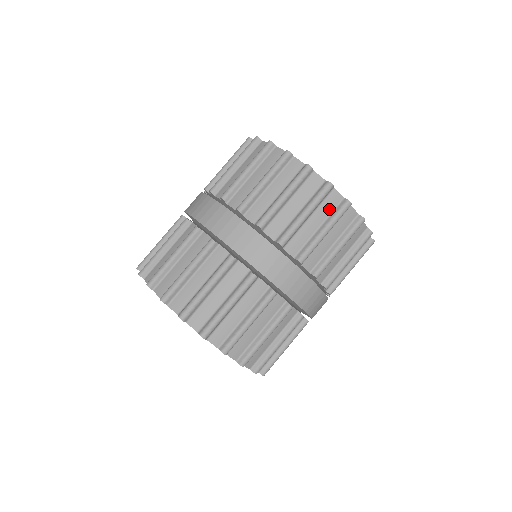
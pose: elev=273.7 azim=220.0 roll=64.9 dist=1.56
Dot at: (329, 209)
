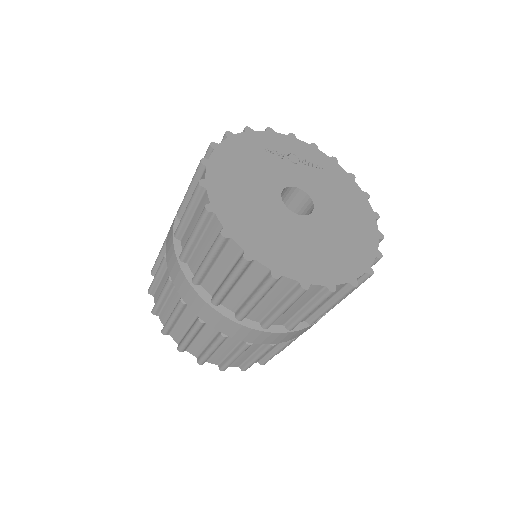
Dot at: (283, 291)
